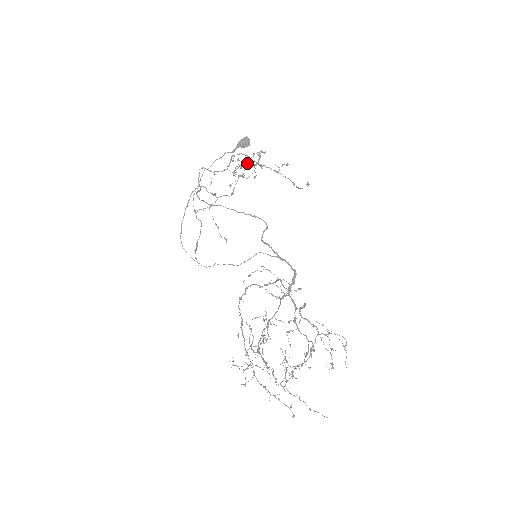
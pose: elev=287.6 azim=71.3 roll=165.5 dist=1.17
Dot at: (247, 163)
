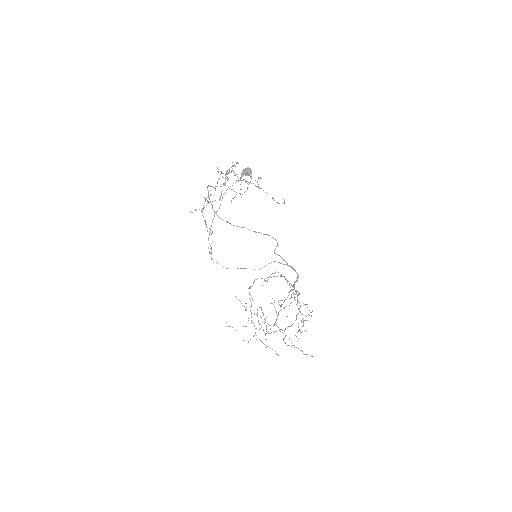
Dot at: (227, 173)
